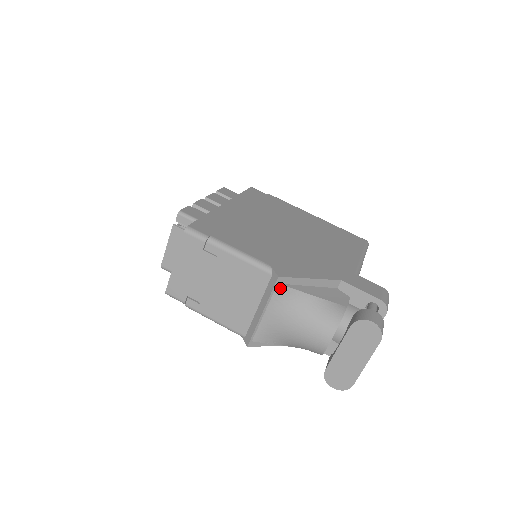
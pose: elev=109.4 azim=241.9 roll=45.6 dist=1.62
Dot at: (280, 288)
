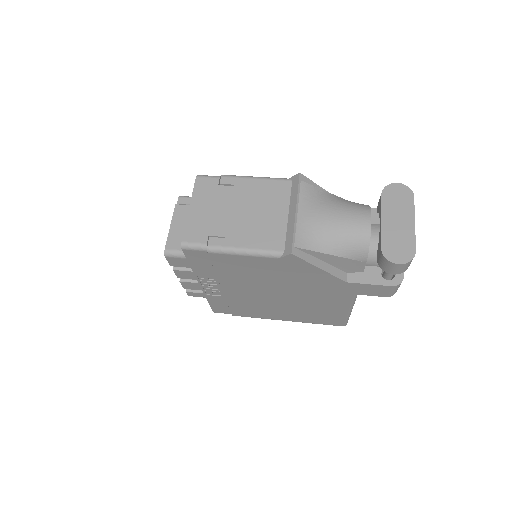
Dot at: (304, 185)
